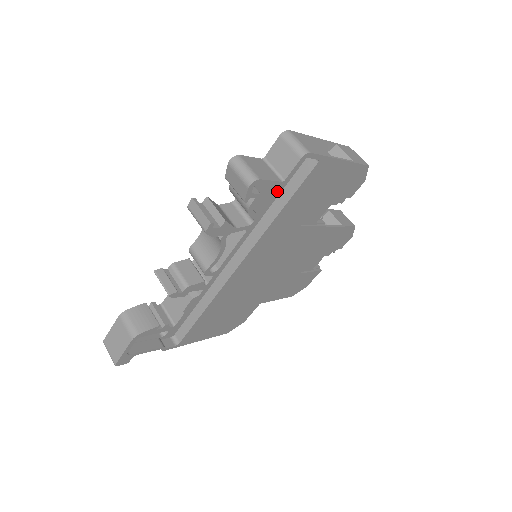
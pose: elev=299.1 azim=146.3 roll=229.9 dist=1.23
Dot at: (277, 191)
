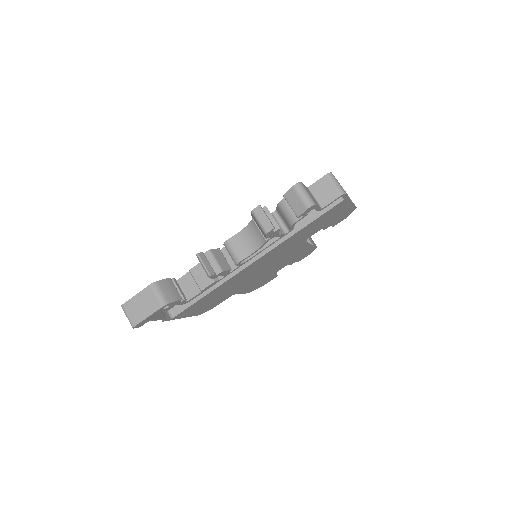
Dot at: occluded
